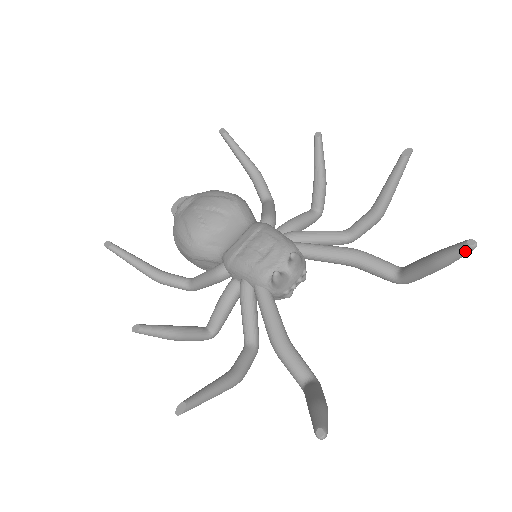
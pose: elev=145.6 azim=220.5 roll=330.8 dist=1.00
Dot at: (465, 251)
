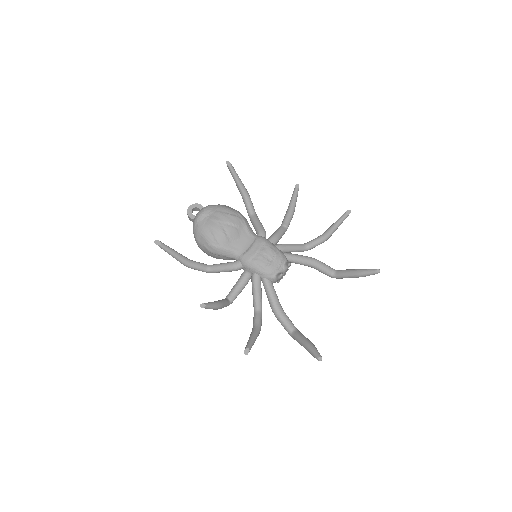
Dot at: occluded
